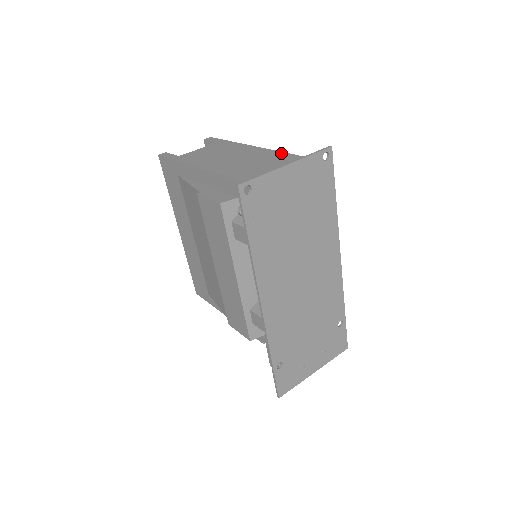
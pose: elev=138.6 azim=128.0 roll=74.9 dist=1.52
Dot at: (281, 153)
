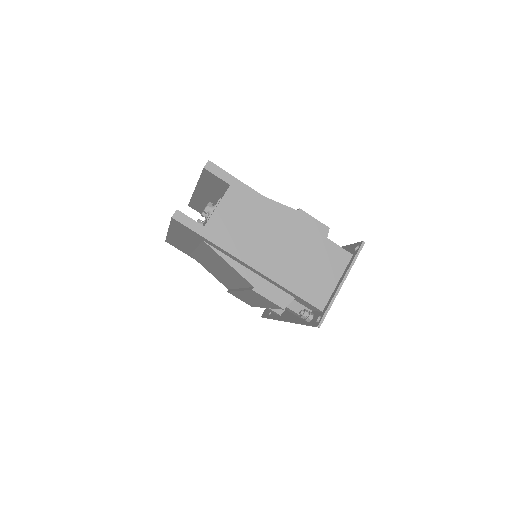
Dot at: (317, 235)
